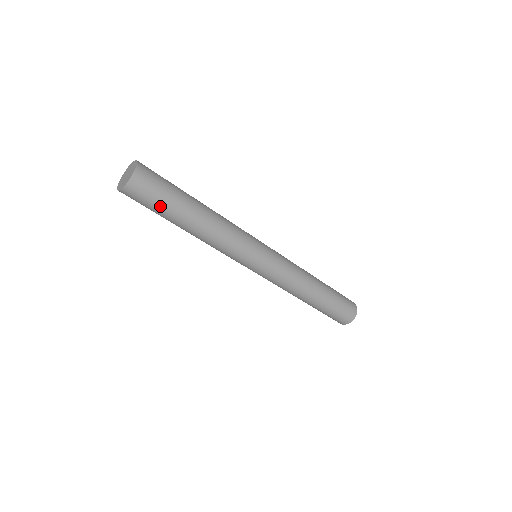
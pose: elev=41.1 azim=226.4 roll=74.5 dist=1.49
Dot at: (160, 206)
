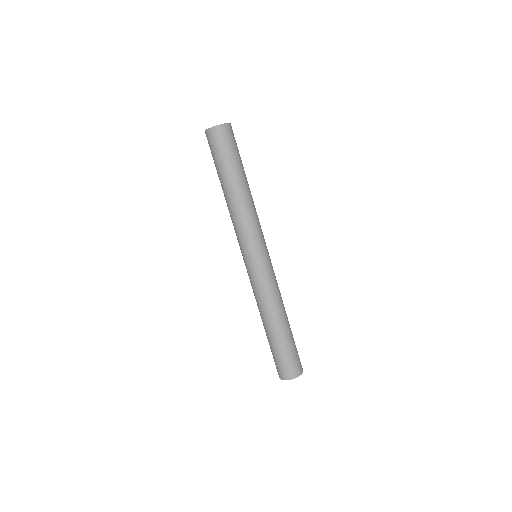
Dot at: (237, 154)
